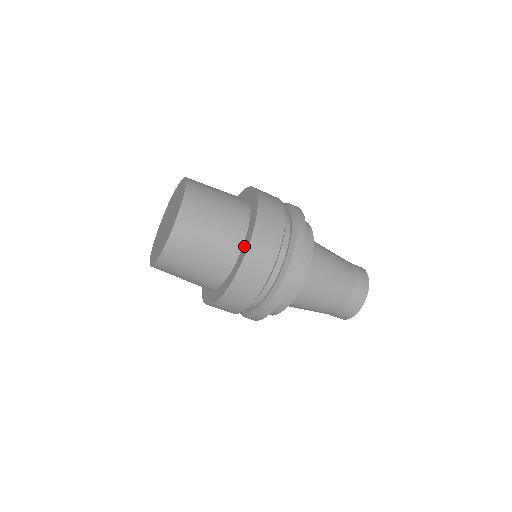
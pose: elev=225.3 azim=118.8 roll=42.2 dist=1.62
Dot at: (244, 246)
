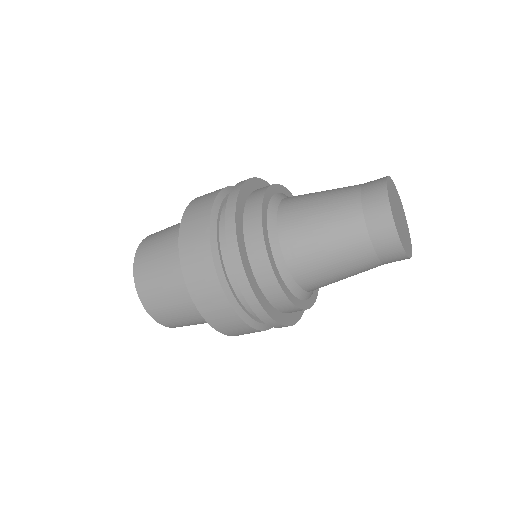
Dot at: occluded
